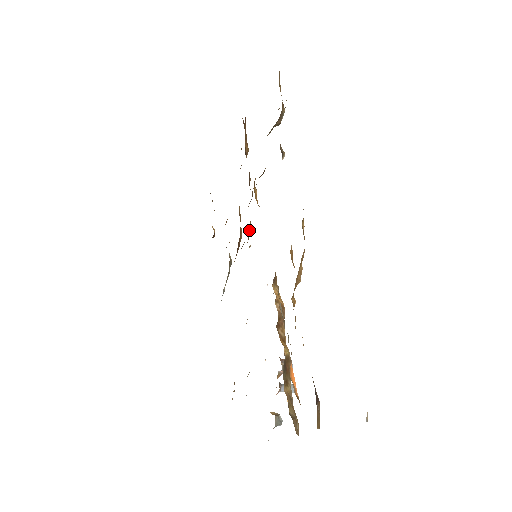
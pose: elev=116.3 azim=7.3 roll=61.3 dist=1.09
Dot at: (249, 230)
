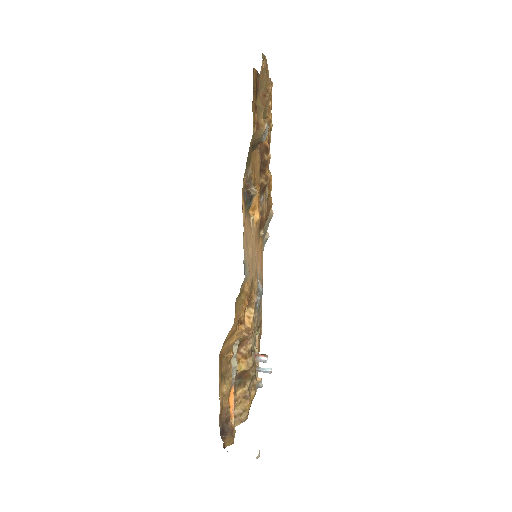
Dot at: (261, 220)
